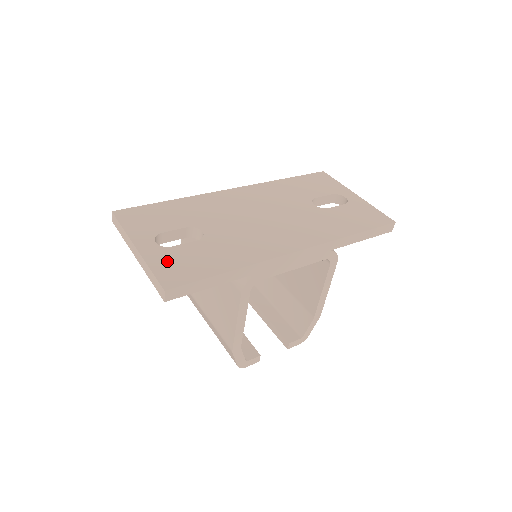
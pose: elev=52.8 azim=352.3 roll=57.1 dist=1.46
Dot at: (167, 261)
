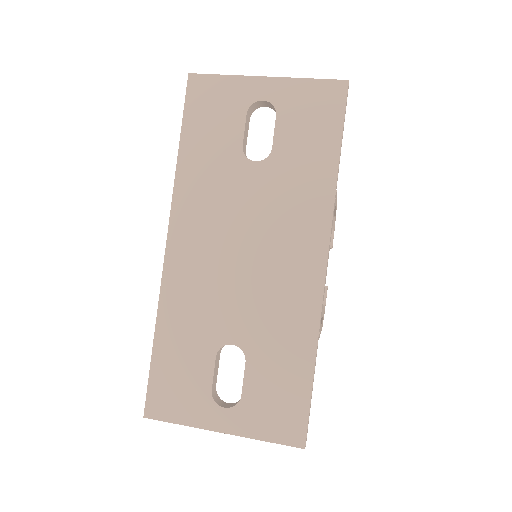
Dot at: (262, 417)
